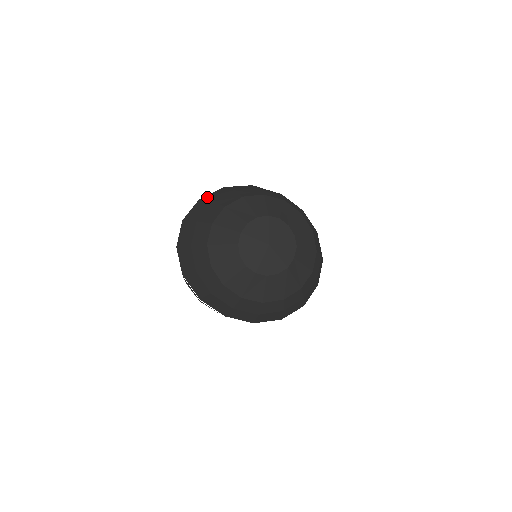
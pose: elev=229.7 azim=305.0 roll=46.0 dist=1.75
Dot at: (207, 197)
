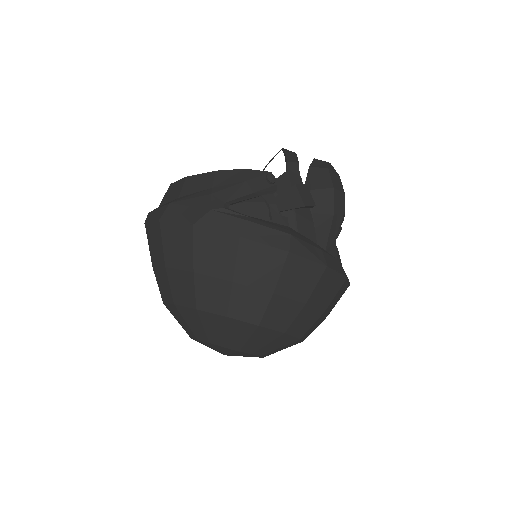
Dot at: (166, 234)
